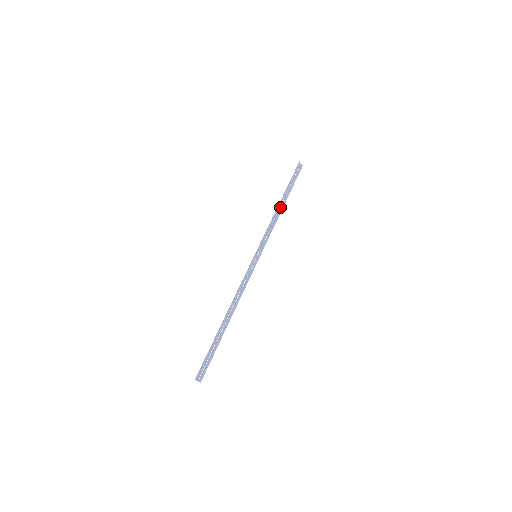
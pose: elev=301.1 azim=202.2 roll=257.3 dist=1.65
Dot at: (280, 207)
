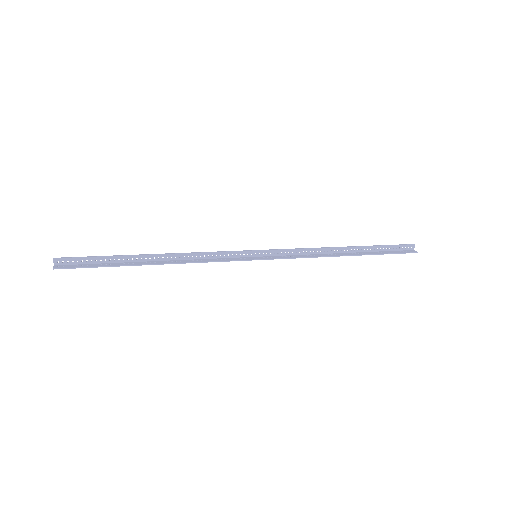
Dot at: (340, 254)
